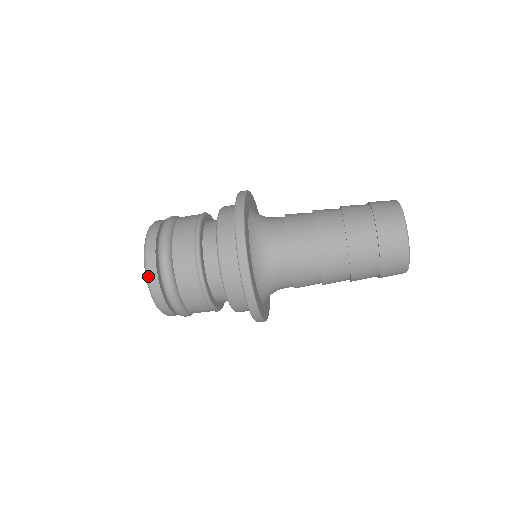
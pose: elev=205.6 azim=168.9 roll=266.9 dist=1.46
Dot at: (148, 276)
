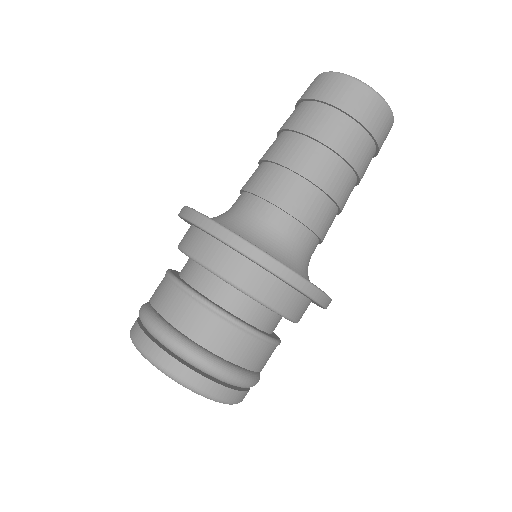
Dot at: (206, 394)
